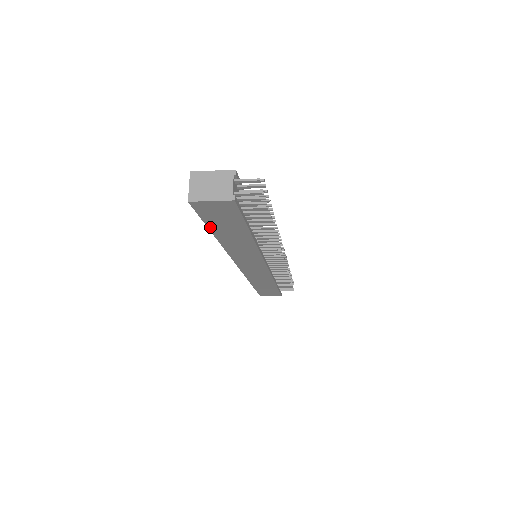
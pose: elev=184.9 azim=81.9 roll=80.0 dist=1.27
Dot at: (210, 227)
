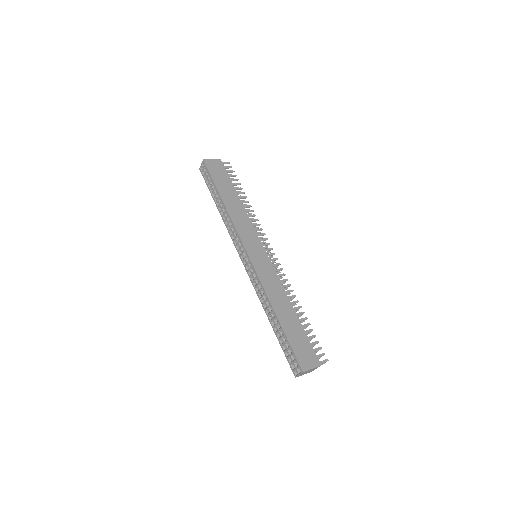
Dot at: (280, 341)
